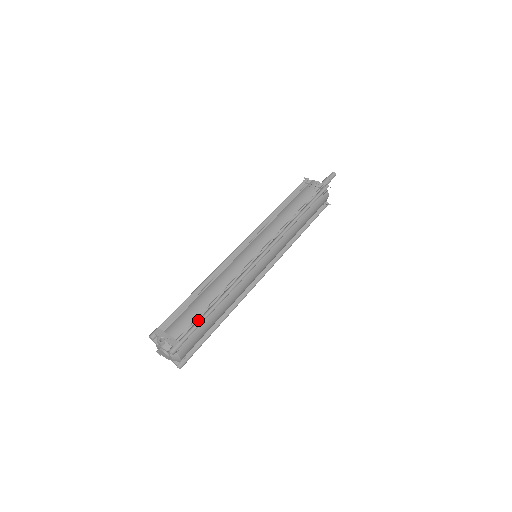
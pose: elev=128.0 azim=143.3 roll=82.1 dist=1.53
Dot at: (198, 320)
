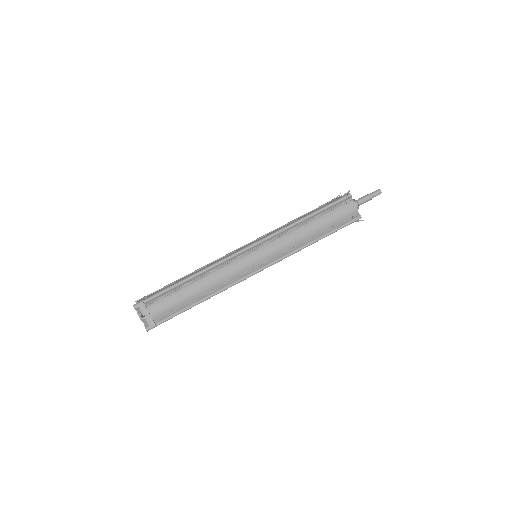
Dot at: (178, 311)
